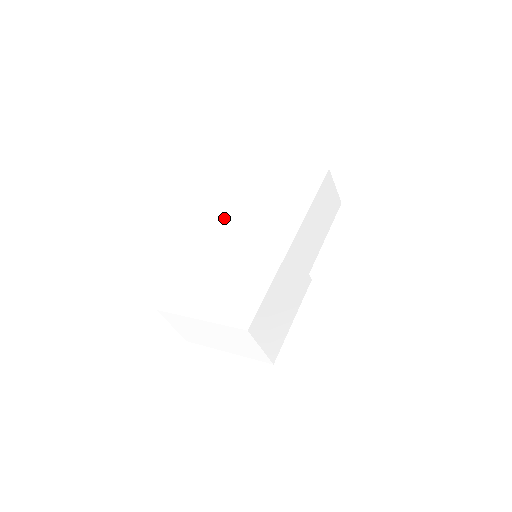
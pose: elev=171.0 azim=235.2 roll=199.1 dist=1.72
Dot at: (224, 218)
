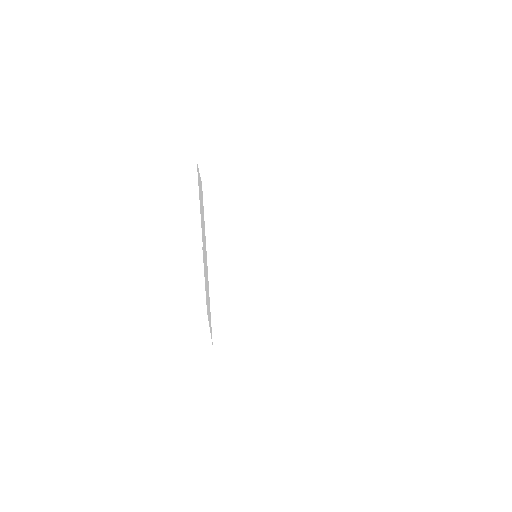
Dot at: (220, 255)
